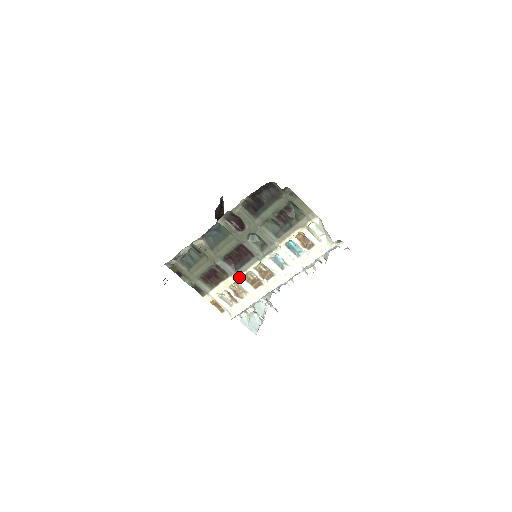
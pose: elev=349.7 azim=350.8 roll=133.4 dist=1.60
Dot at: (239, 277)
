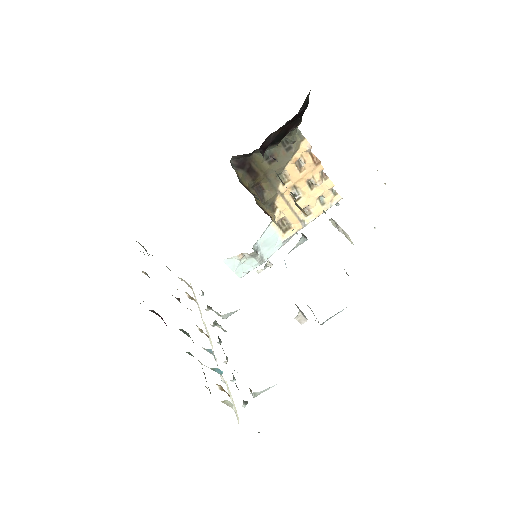
Dot at: occluded
